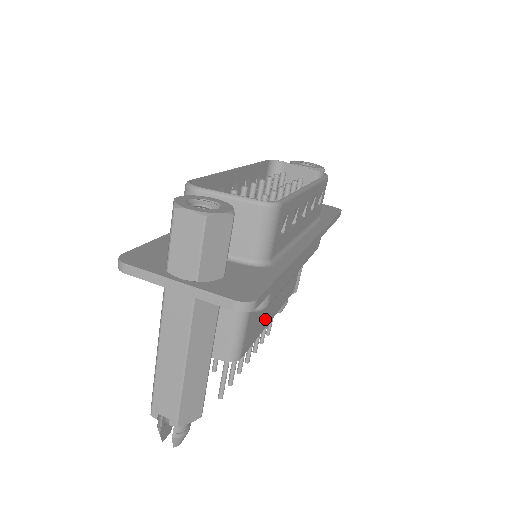
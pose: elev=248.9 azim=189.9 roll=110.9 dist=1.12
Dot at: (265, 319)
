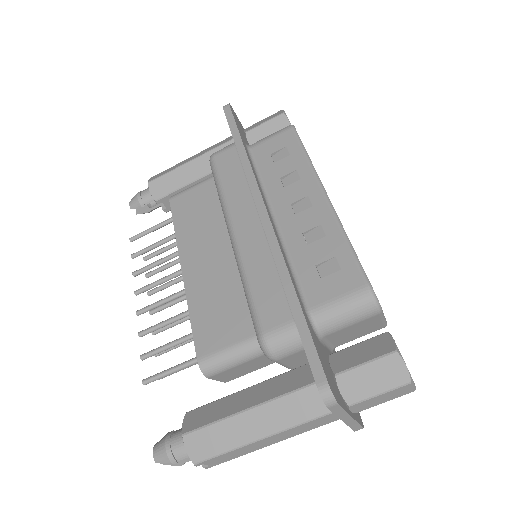
Dot at: occluded
